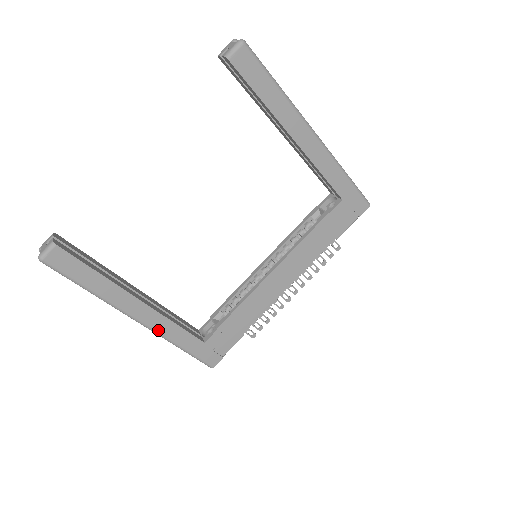
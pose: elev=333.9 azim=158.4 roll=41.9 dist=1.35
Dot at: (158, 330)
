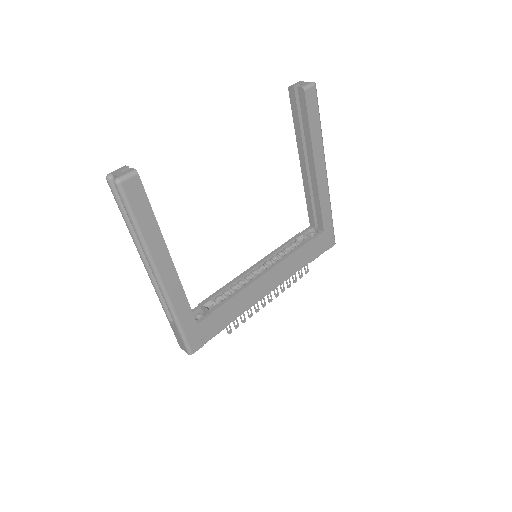
Dot at: (170, 296)
